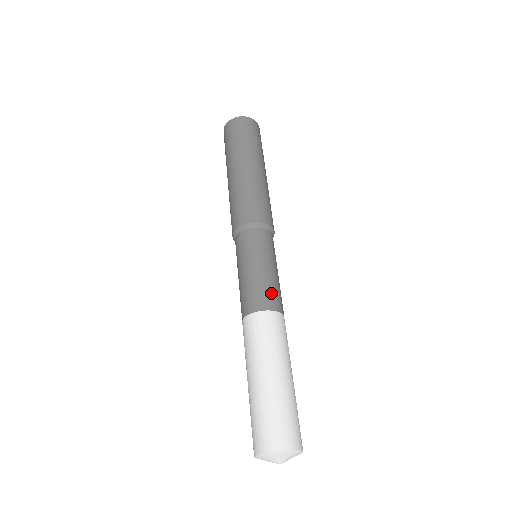
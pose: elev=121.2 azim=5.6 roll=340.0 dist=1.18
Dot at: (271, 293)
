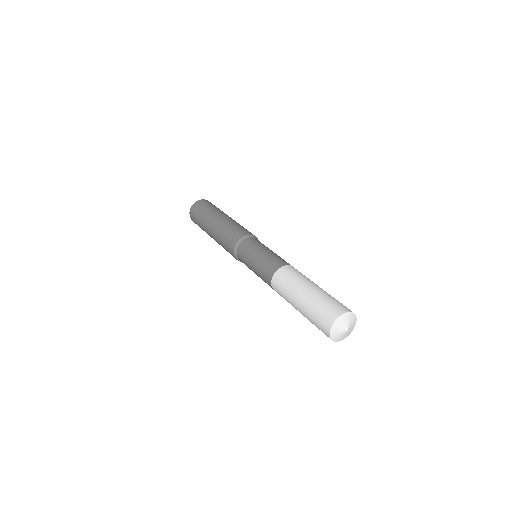
Dot at: (276, 260)
